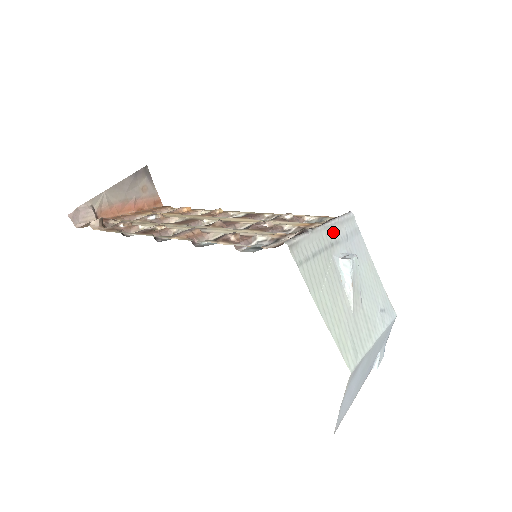
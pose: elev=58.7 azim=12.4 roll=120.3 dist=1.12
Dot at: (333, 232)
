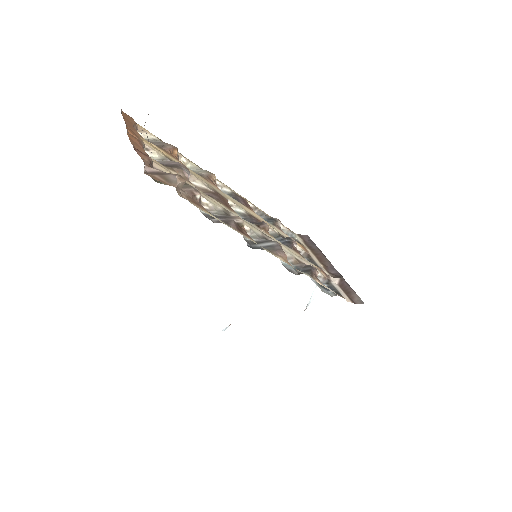
Dot at: occluded
